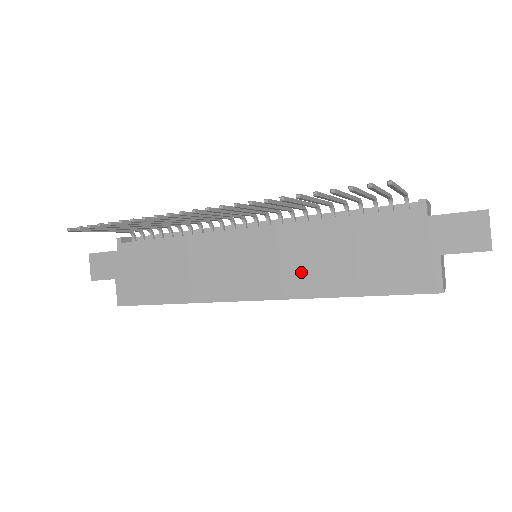
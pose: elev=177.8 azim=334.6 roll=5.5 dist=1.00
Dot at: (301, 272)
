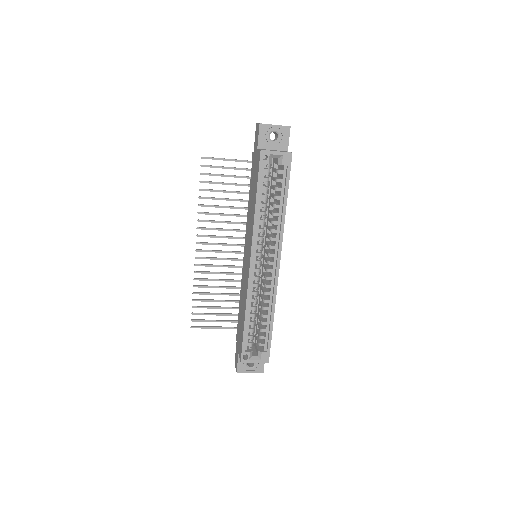
Dot at: (251, 227)
